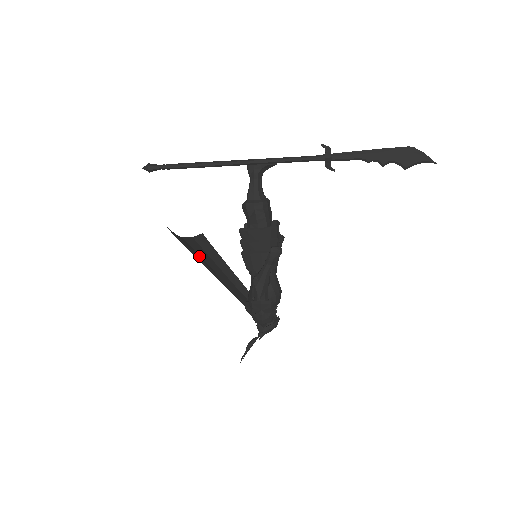
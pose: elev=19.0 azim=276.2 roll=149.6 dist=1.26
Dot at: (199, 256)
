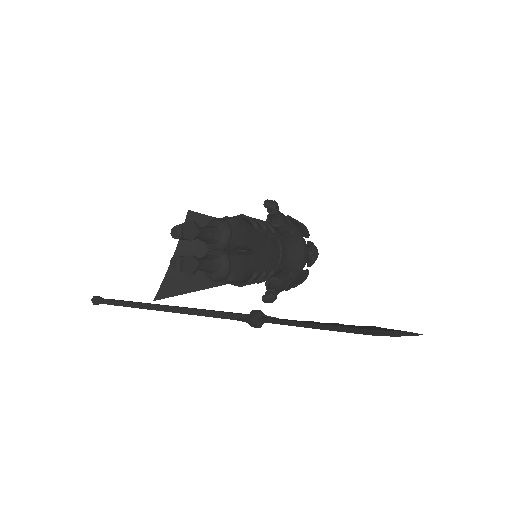
Dot at: (204, 255)
